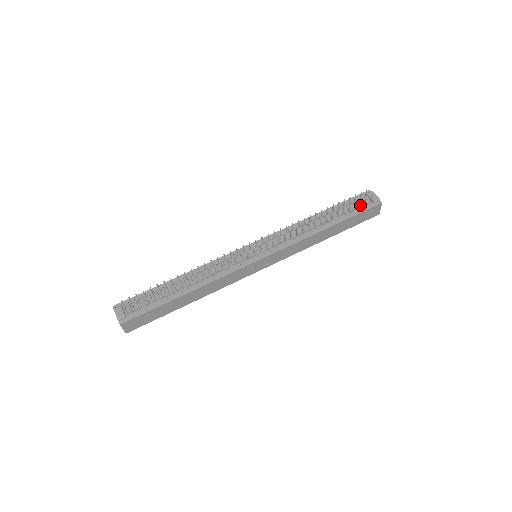
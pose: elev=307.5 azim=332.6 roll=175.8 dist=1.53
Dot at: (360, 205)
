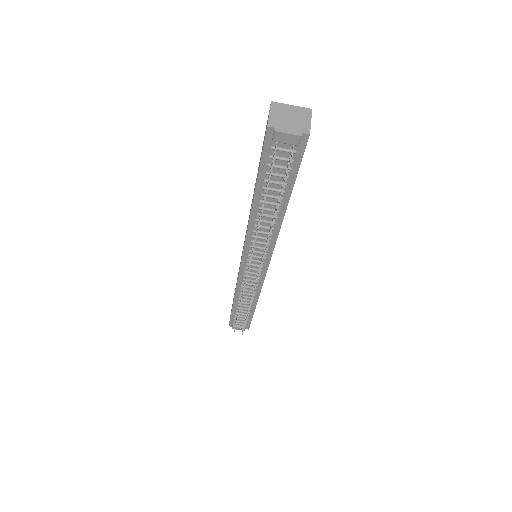
Dot at: (285, 161)
